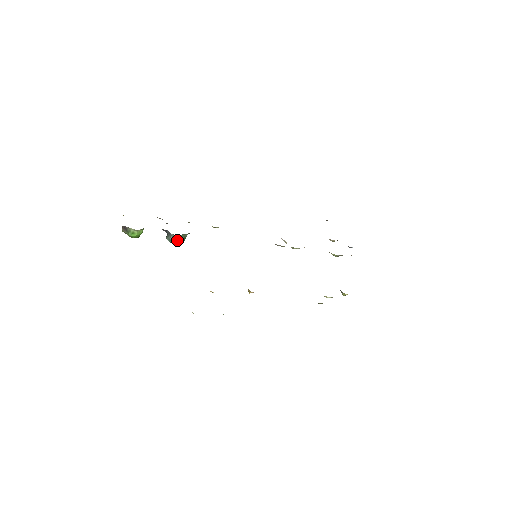
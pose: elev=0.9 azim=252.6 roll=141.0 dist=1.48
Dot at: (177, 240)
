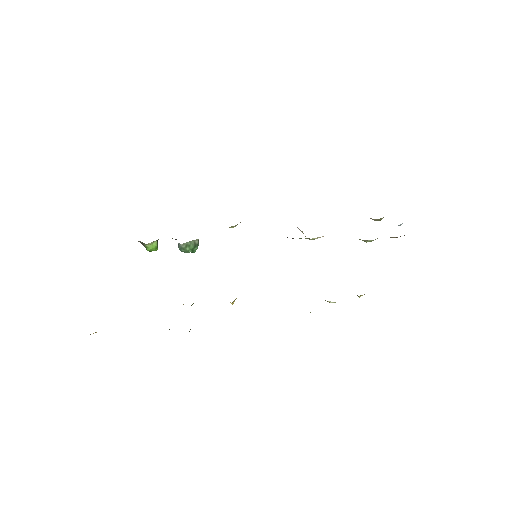
Dot at: (185, 248)
